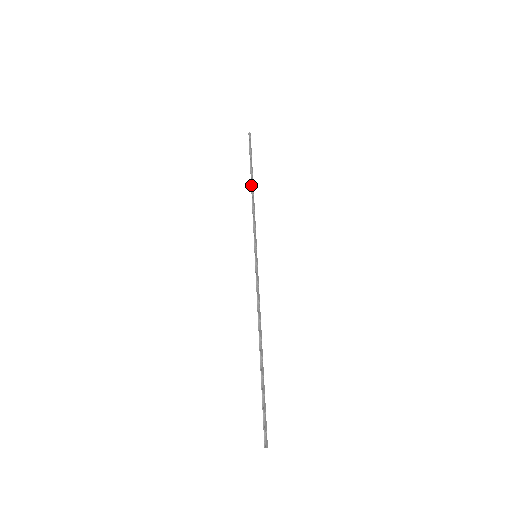
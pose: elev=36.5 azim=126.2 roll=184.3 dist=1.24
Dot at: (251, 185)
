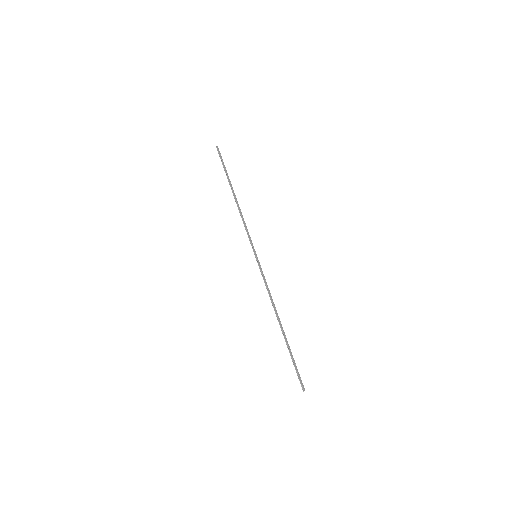
Dot at: occluded
